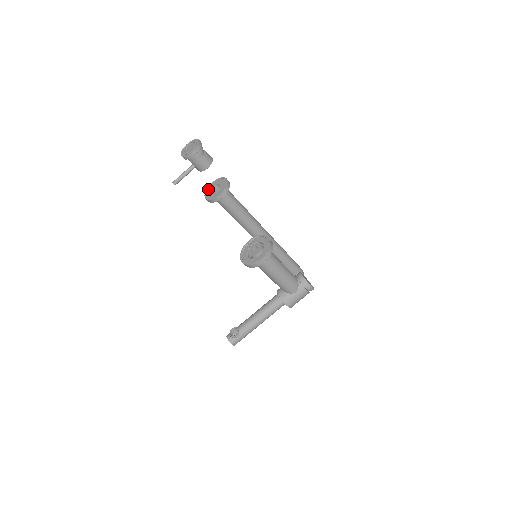
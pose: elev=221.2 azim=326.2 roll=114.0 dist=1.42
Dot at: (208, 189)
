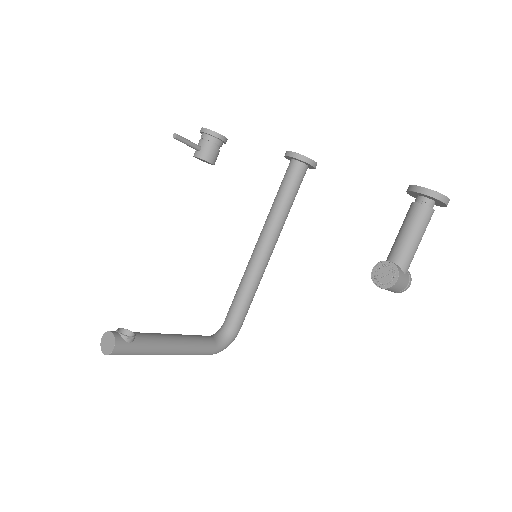
Dot at: occluded
